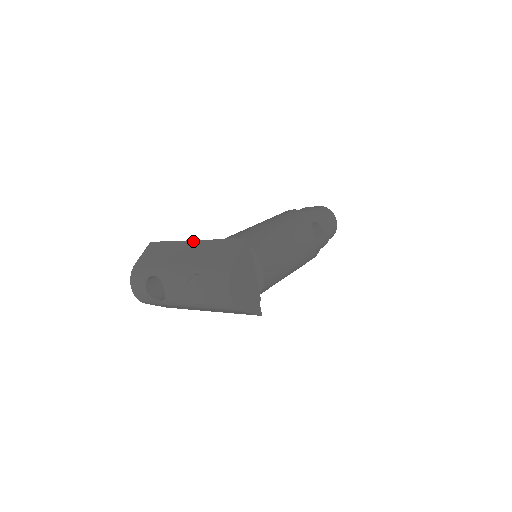
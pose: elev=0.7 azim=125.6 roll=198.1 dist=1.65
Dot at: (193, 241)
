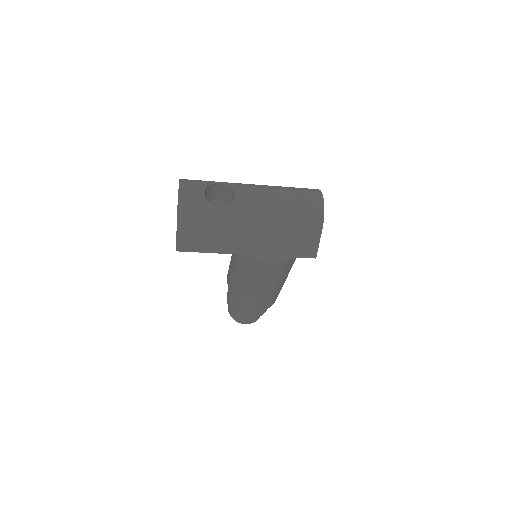
Dot at: occluded
